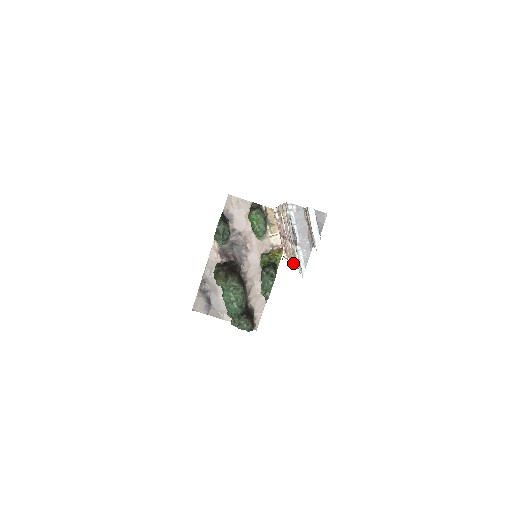
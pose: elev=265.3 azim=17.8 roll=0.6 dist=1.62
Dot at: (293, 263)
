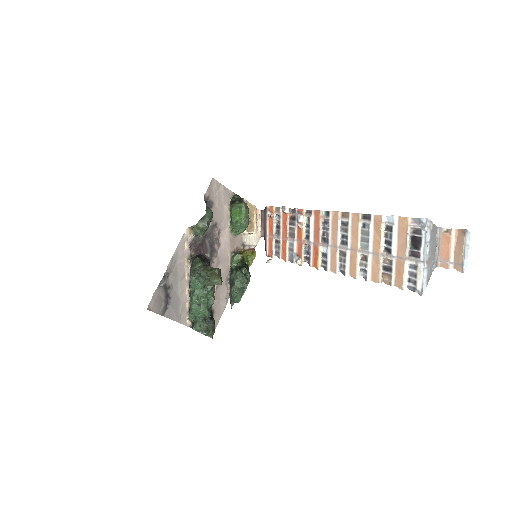
Dot at: (356, 275)
